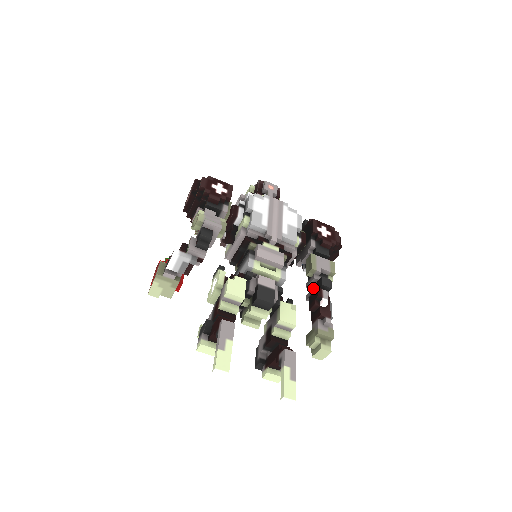
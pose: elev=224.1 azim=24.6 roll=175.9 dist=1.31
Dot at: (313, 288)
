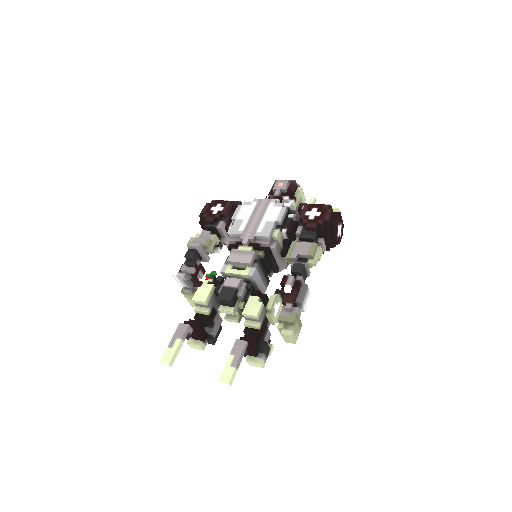
Dot at: occluded
